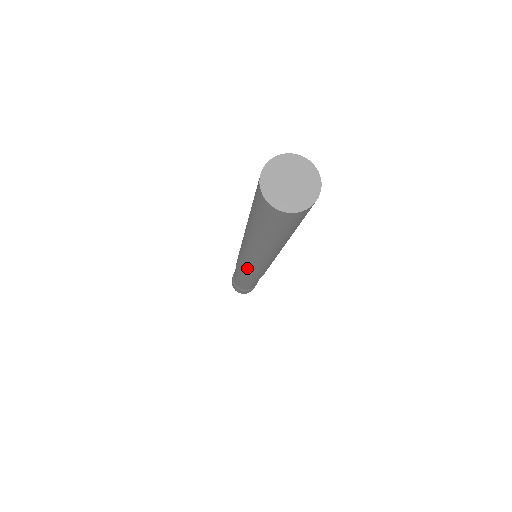
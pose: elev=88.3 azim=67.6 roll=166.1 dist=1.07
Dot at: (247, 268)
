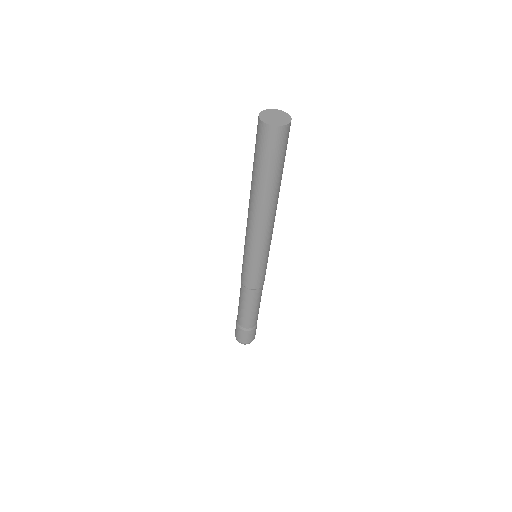
Dot at: (245, 253)
